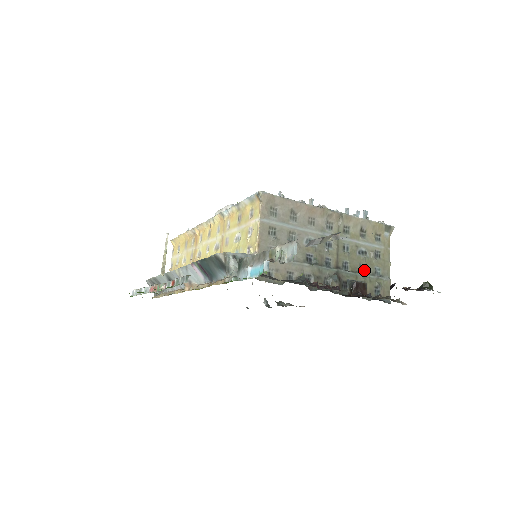
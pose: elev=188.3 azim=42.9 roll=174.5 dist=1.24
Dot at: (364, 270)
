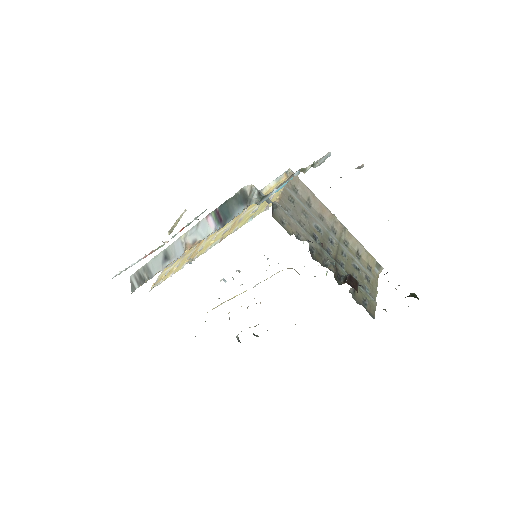
Dot at: occluded
